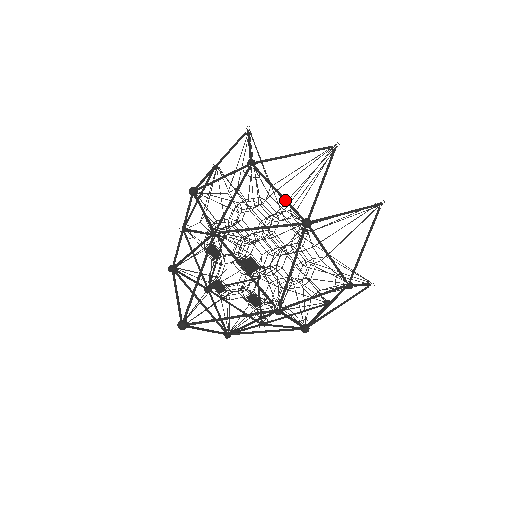
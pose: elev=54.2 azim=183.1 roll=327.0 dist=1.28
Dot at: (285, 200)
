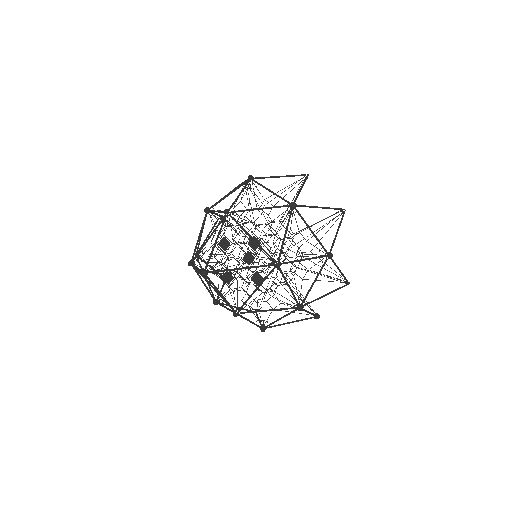
Dot at: (276, 194)
